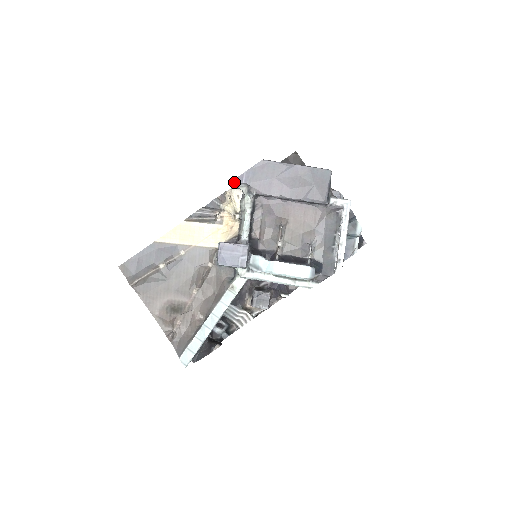
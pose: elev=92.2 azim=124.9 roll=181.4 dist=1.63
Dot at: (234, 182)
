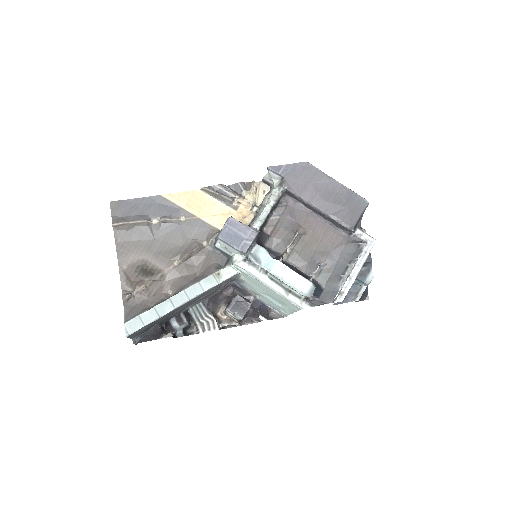
Dot at: (270, 169)
